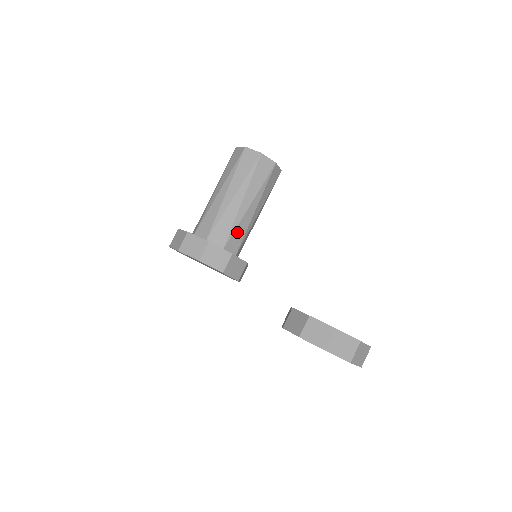
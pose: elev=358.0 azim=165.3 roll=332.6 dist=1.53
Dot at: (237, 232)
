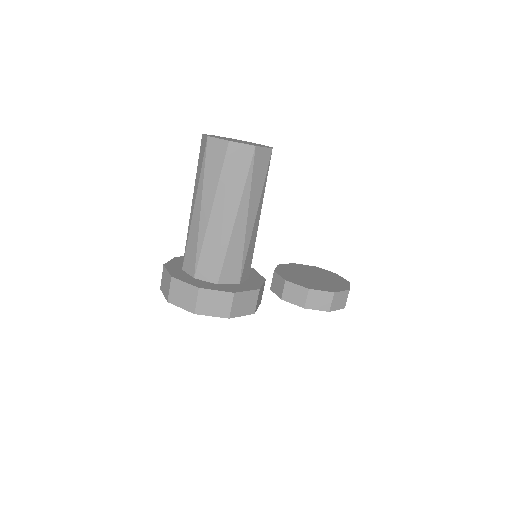
Dot at: occluded
